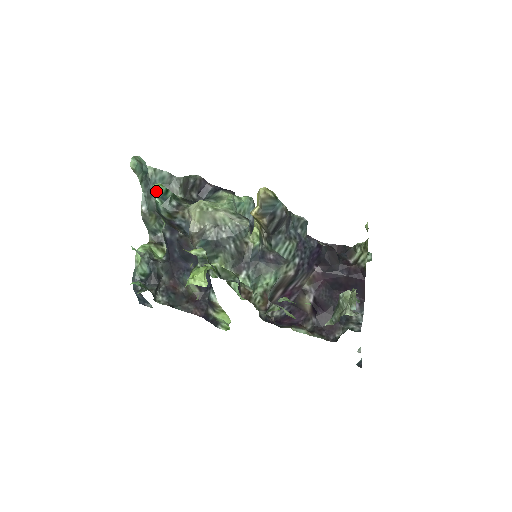
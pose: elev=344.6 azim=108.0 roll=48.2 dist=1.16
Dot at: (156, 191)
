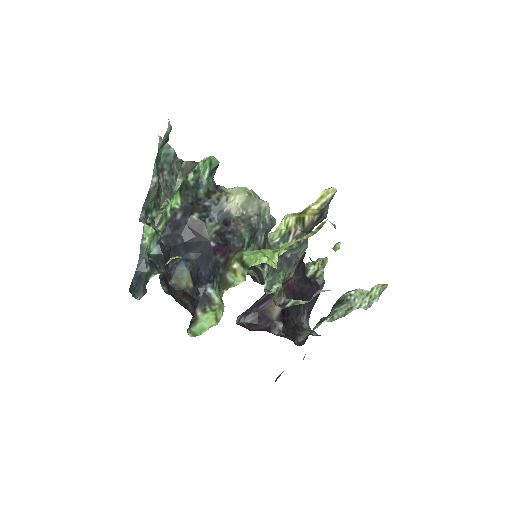
Dot at: (211, 163)
